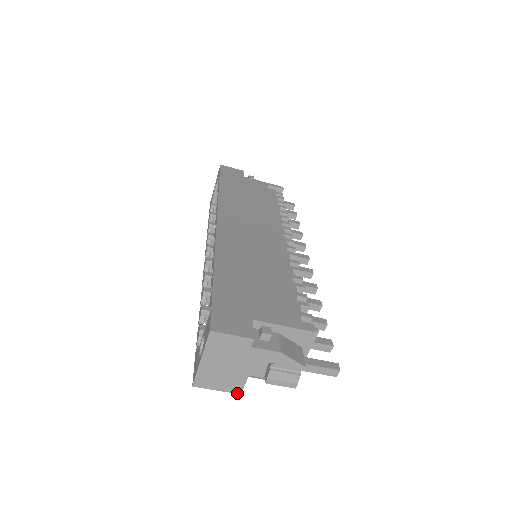
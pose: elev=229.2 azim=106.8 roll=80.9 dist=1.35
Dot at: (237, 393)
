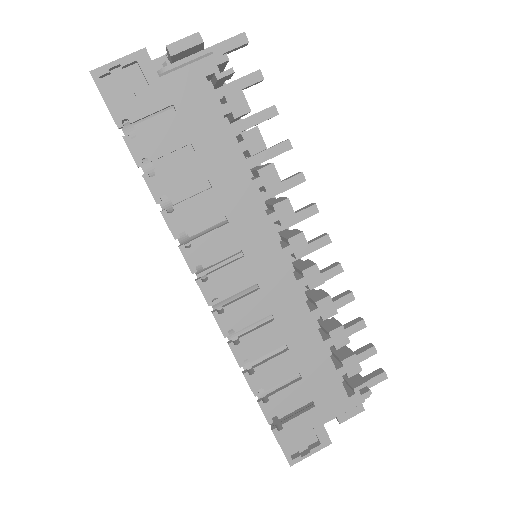
Dot at: (141, 50)
